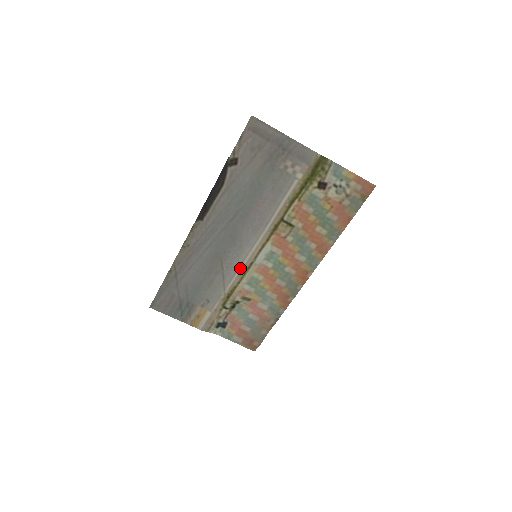
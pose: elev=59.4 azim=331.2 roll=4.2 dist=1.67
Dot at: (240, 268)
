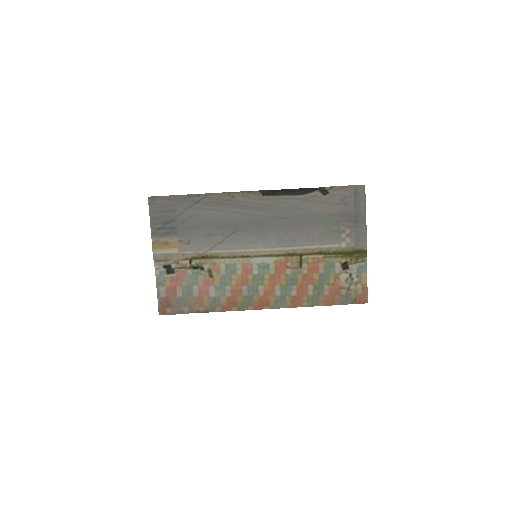
Dot at: (239, 250)
